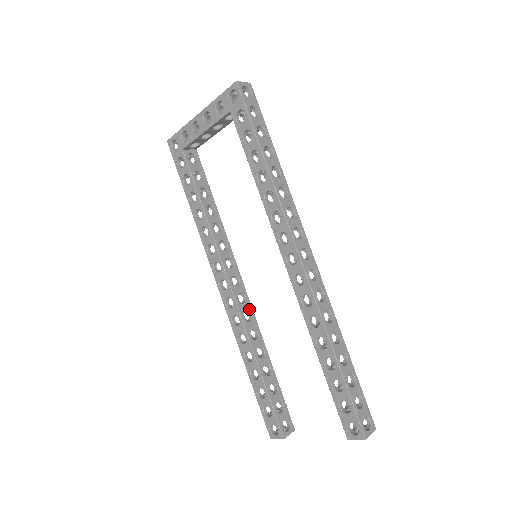
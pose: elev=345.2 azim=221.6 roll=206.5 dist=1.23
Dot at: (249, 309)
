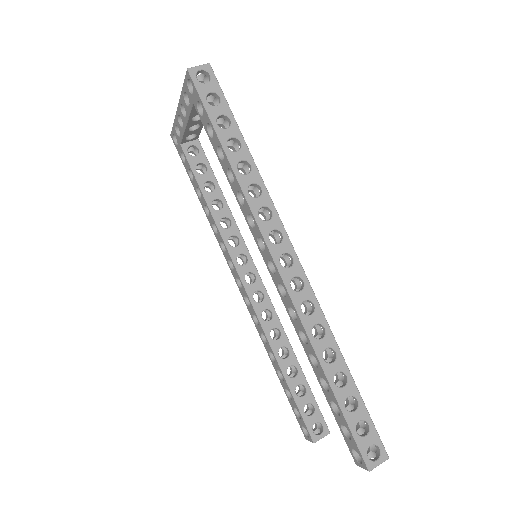
Dot at: (269, 307)
